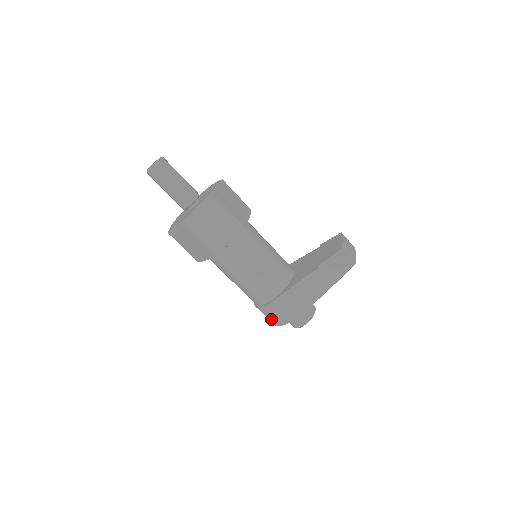
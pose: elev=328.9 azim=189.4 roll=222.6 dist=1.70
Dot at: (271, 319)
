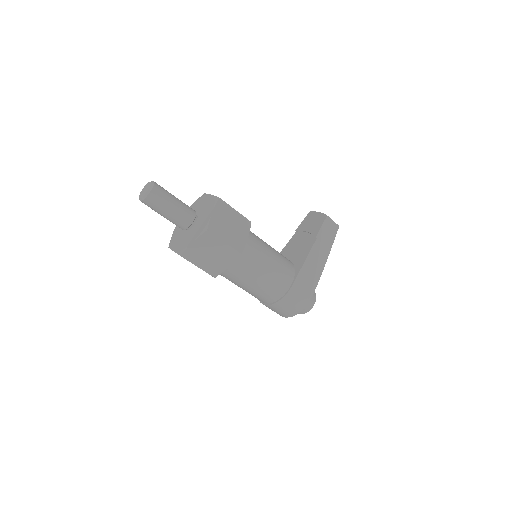
Dot at: (291, 309)
